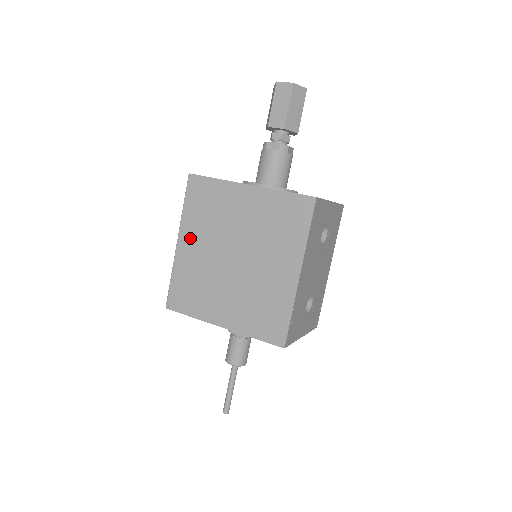
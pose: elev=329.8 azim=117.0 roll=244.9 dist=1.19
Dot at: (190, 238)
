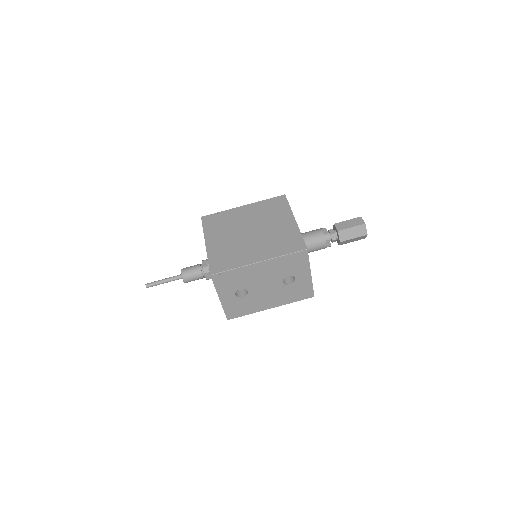
Dot at: (249, 210)
